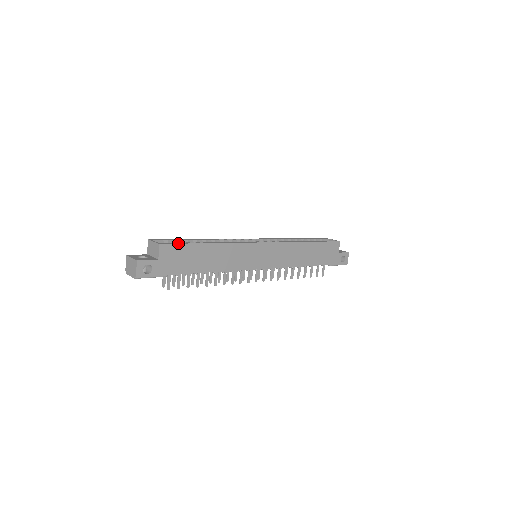
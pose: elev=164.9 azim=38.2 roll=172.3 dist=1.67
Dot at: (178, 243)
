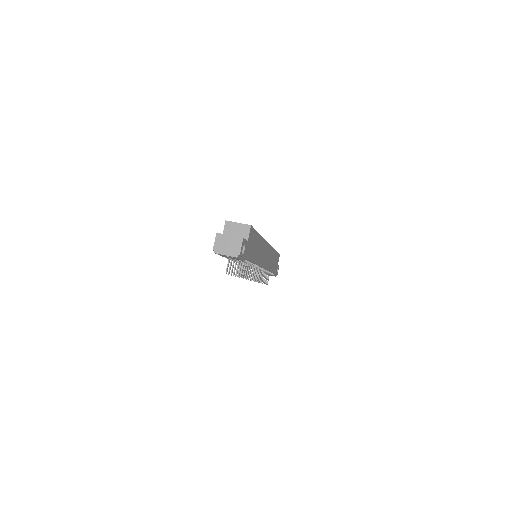
Dot at: occluded
